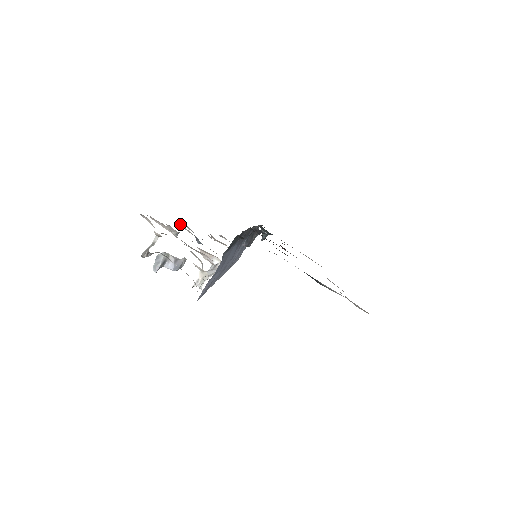
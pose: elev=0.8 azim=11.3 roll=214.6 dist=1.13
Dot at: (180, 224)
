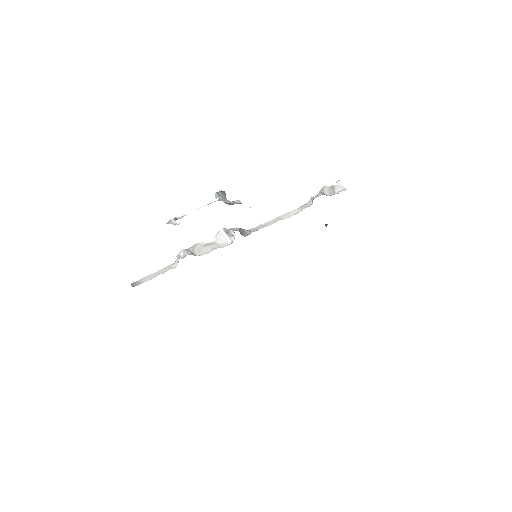
Dot at: occluded
